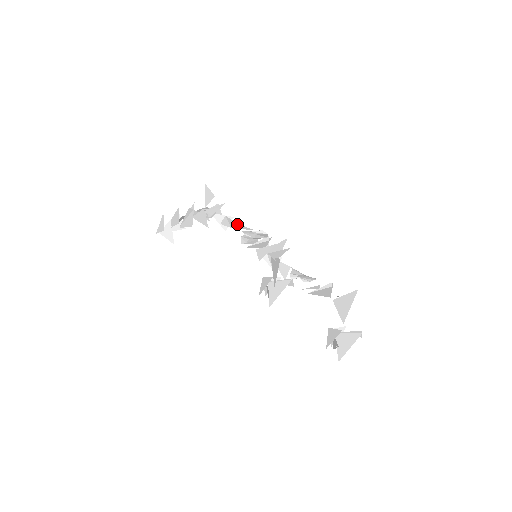
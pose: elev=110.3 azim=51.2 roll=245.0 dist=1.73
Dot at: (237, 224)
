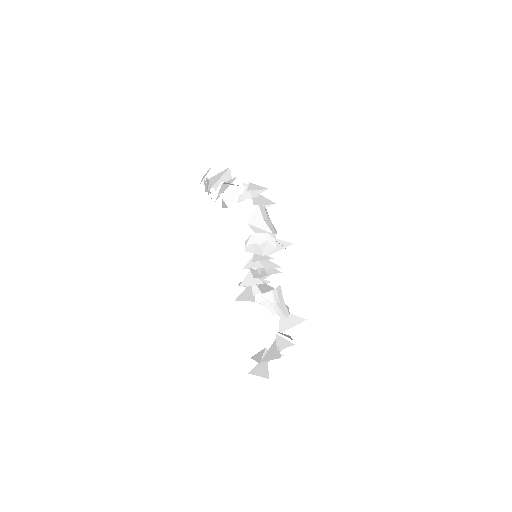
Dot at: (262, 218)
